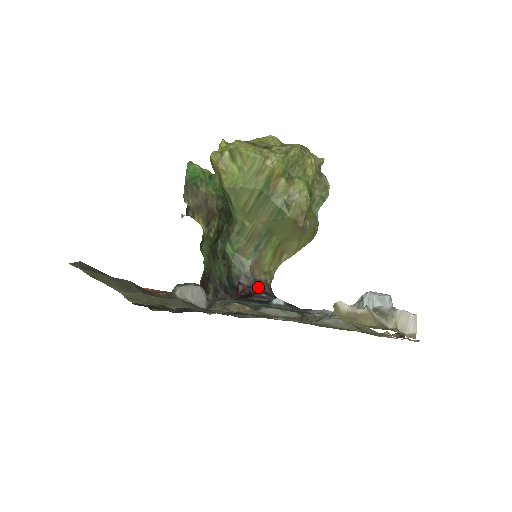
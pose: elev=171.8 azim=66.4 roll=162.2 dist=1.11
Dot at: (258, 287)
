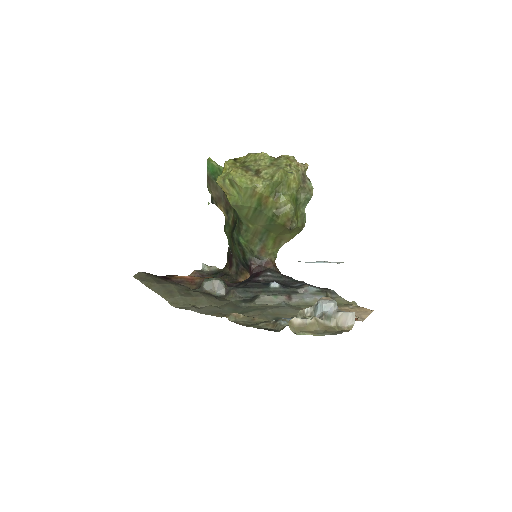
Dot at: (265, 266)
